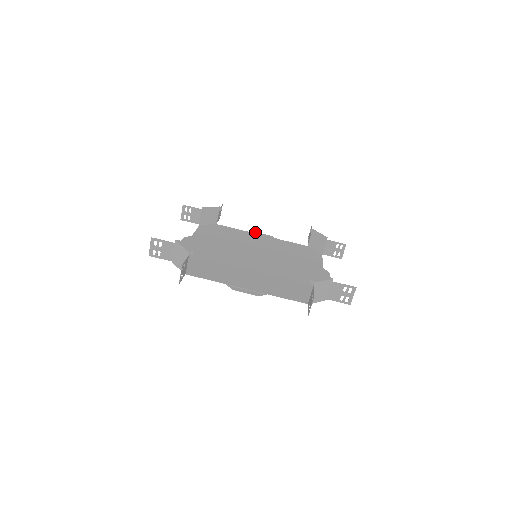
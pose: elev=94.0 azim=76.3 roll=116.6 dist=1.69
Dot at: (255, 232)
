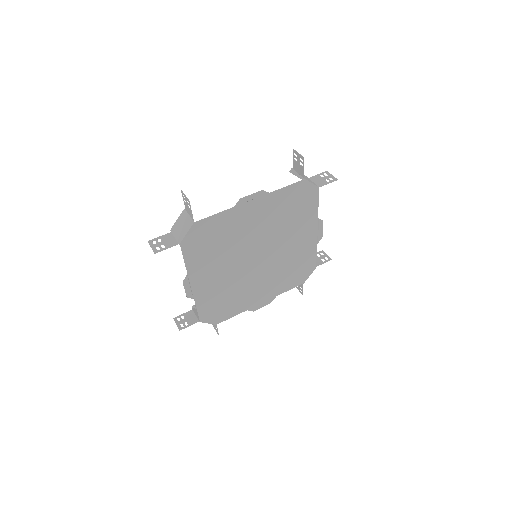
Dot at: (255, 310)
